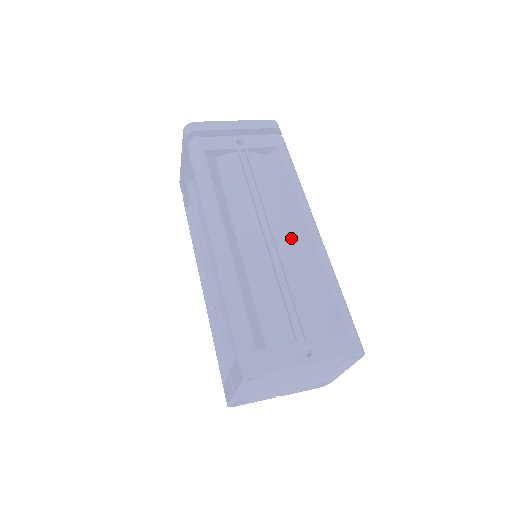
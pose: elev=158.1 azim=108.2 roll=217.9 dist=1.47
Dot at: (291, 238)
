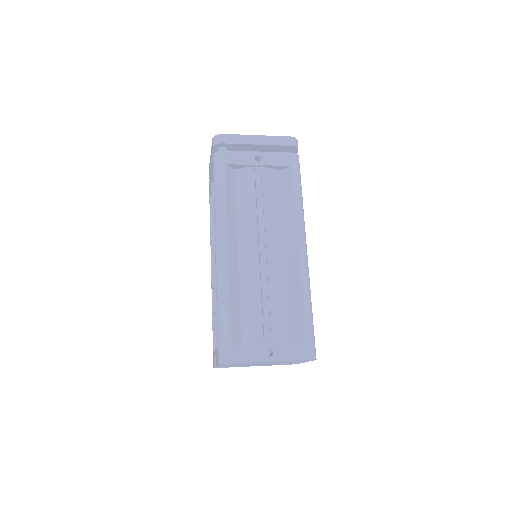
Dot at: (282, 253)
